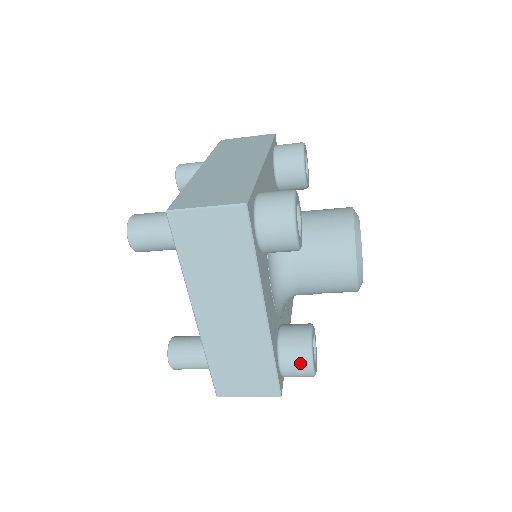
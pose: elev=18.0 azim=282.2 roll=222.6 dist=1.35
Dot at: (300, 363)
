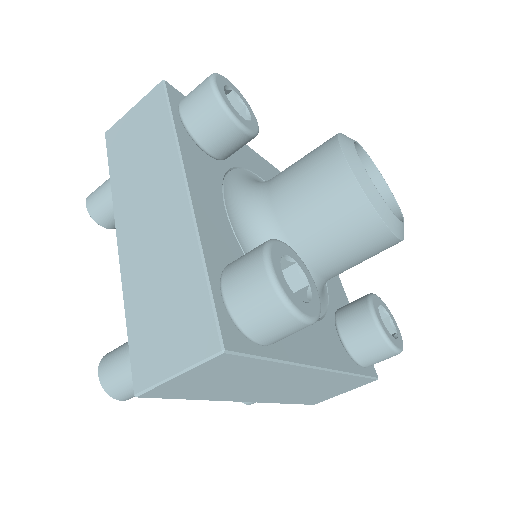
Dot at: (249, 268)
